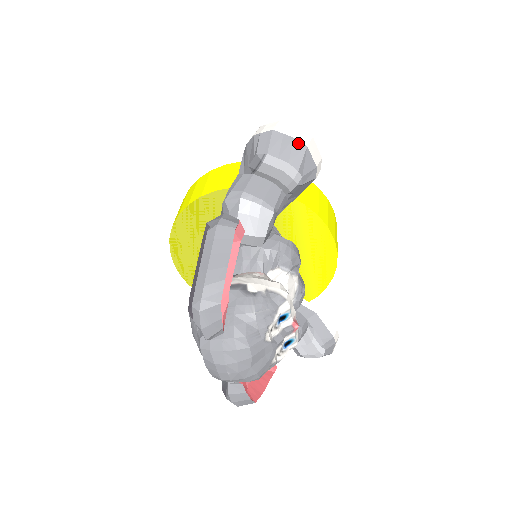
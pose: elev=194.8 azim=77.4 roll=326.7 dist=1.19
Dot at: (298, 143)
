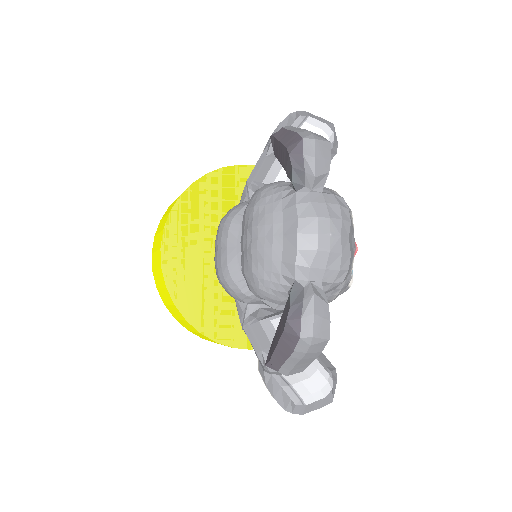
Dot at: (327, 121)
